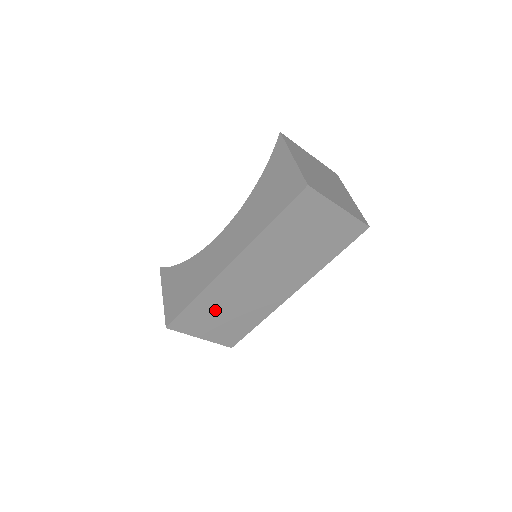
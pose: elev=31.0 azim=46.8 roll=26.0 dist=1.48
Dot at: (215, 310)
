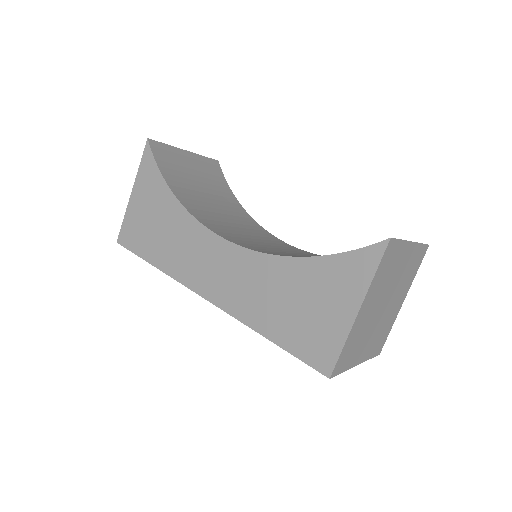
Dot at: occluded
